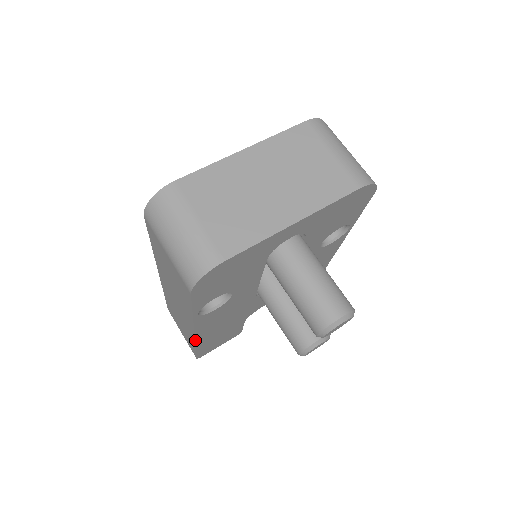
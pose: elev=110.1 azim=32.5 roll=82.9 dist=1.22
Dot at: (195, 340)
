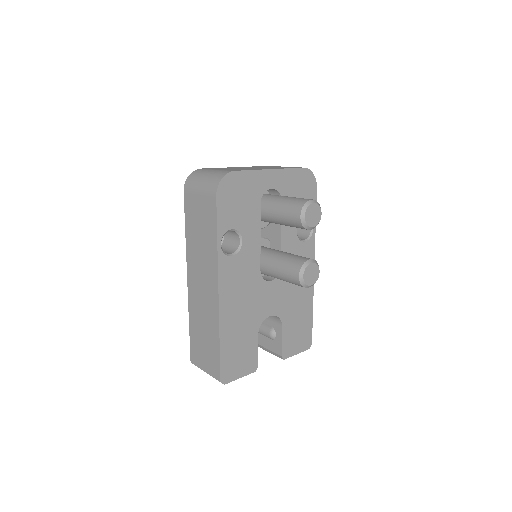
Dot at: (219, 313)
